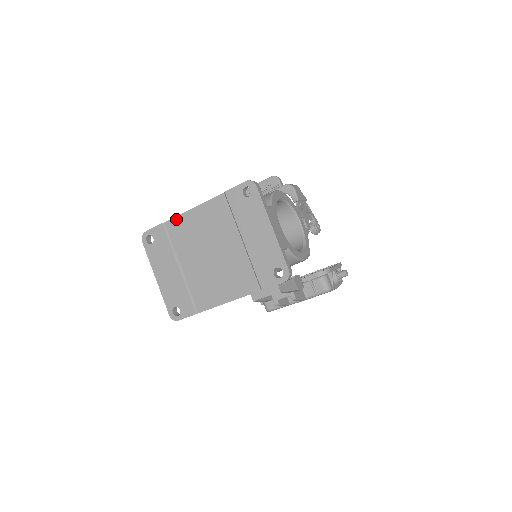
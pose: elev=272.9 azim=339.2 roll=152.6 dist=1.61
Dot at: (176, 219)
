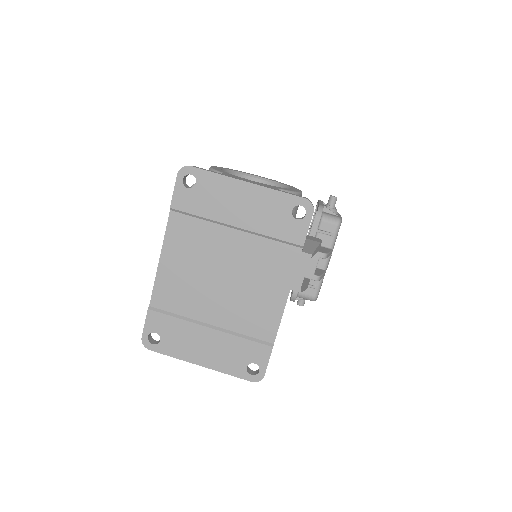
Dot at: (156, 289)
